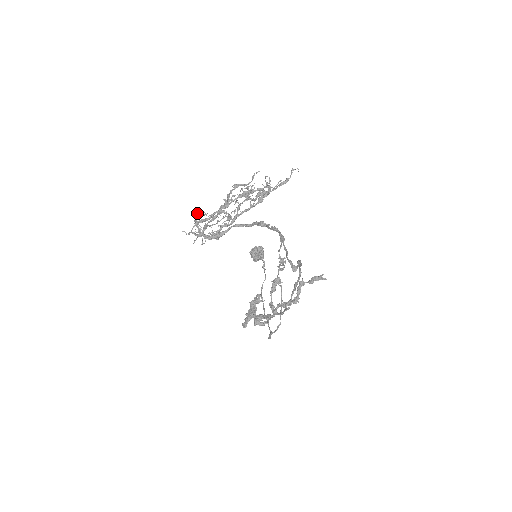
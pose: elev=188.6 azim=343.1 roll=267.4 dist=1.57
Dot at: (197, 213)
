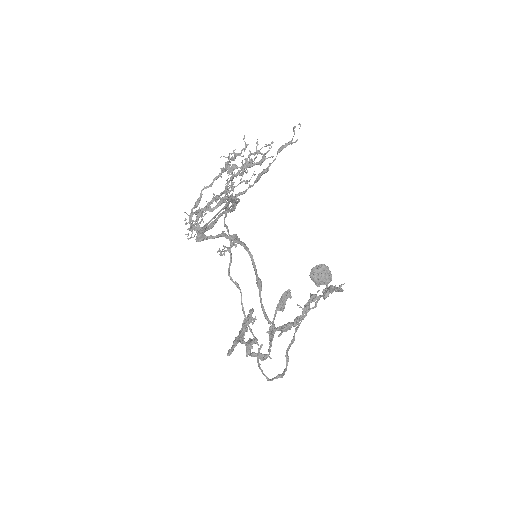
Dot at: occluded
